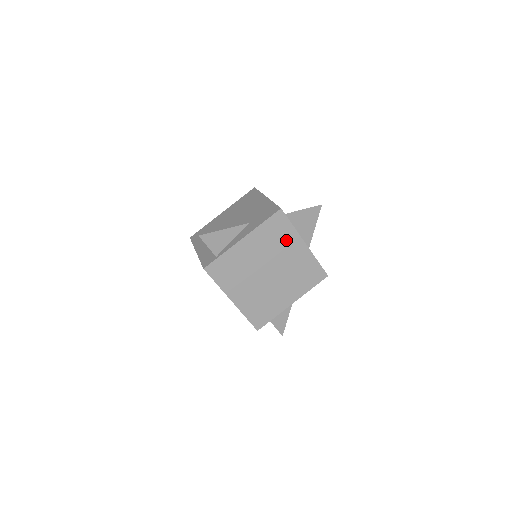
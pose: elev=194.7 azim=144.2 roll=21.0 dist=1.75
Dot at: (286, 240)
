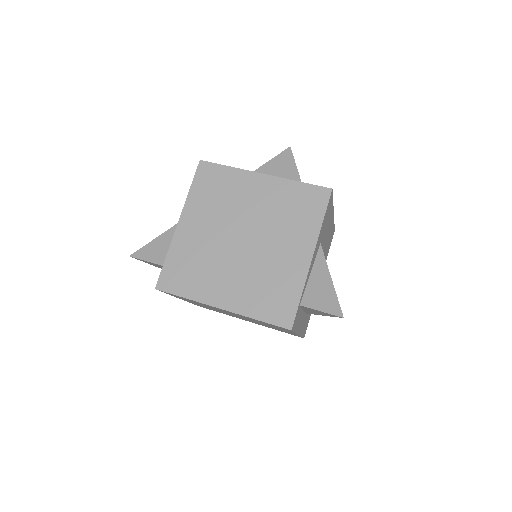
Dot at: (234, 188)
